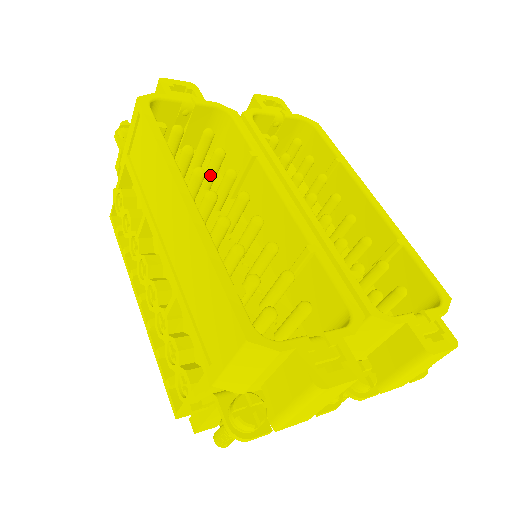
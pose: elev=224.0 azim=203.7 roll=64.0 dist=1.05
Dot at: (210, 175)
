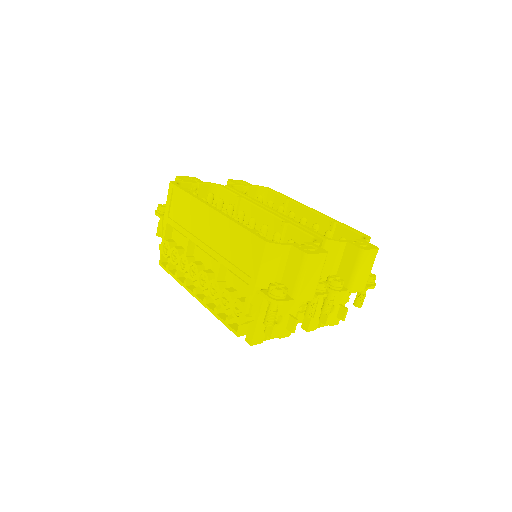
Dot at: occluded
